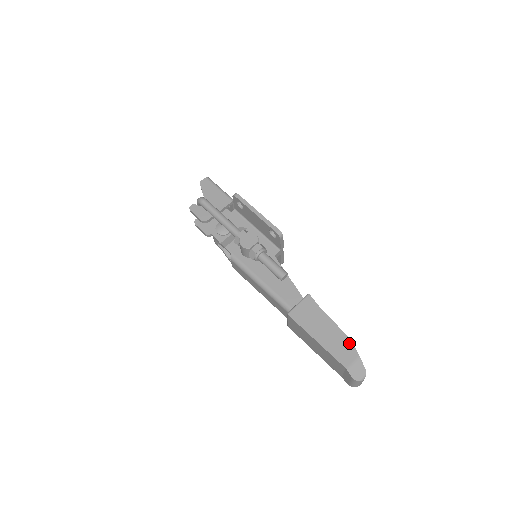
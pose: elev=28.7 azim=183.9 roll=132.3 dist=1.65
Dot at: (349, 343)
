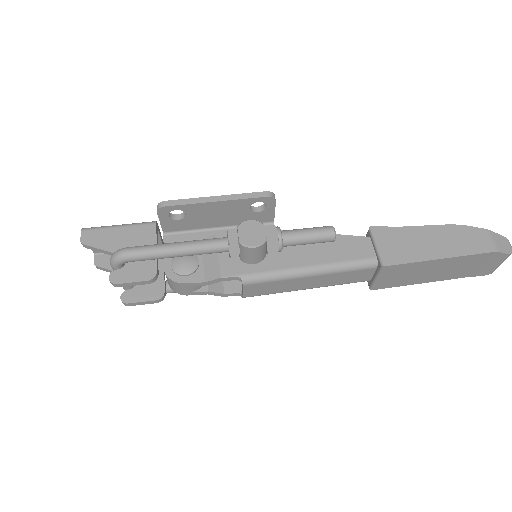
Dot at: (464, 228)
